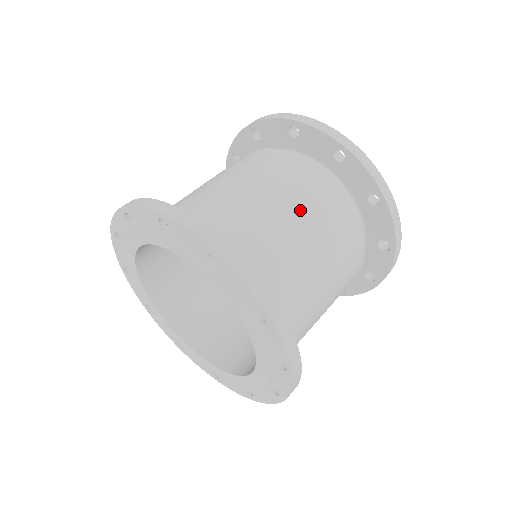
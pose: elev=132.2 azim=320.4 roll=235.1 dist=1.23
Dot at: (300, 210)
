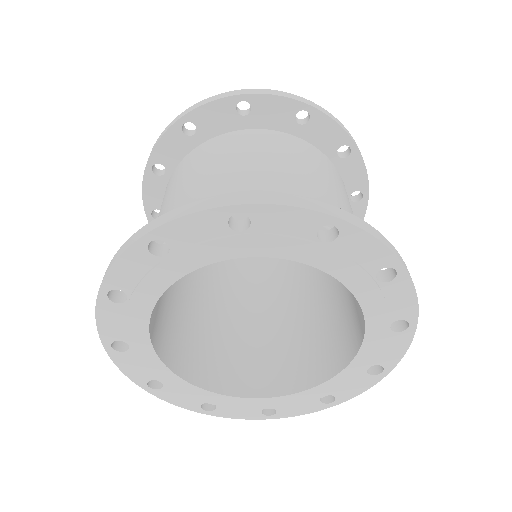
Dot at: (316, 173)
